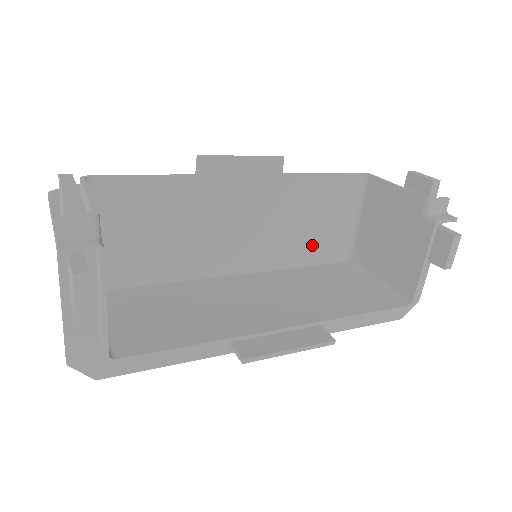
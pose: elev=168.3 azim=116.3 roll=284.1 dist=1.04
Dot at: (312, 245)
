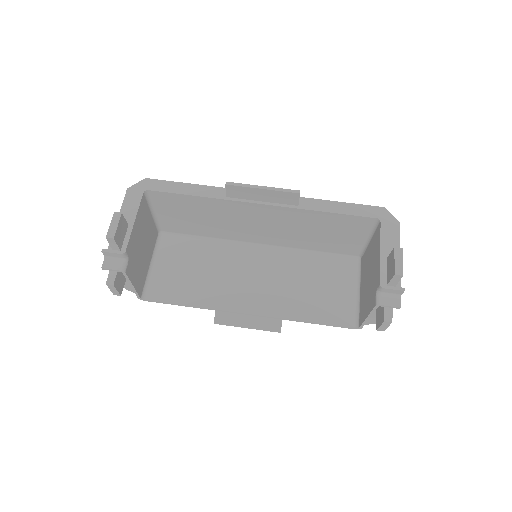
Dot at: (324, 244)
